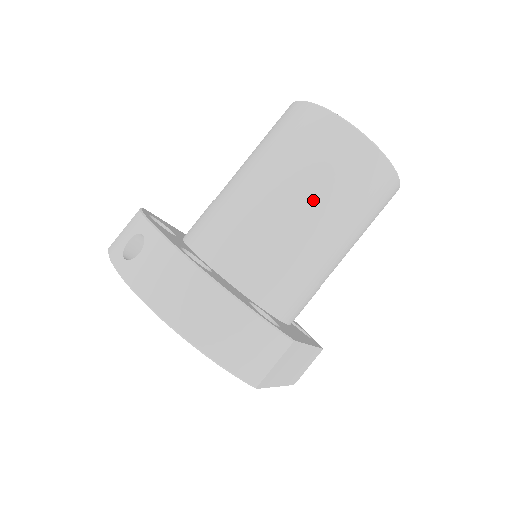
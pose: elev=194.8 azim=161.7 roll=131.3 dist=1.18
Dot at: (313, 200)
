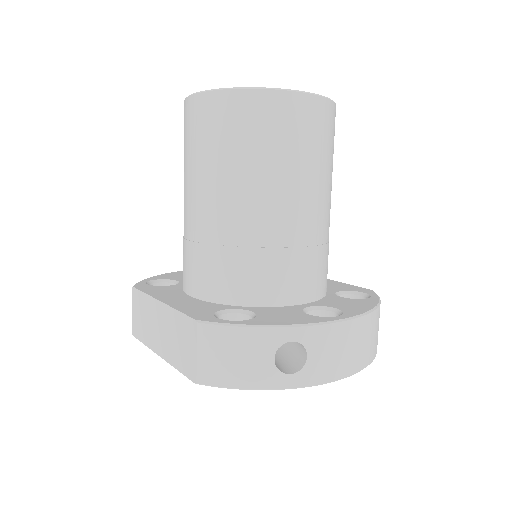
Dot at: (329, 185)
